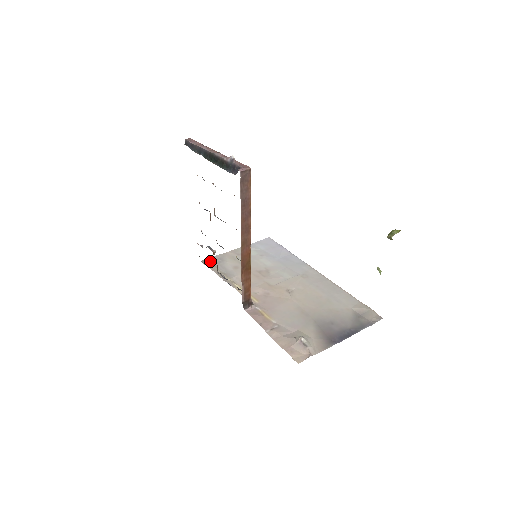
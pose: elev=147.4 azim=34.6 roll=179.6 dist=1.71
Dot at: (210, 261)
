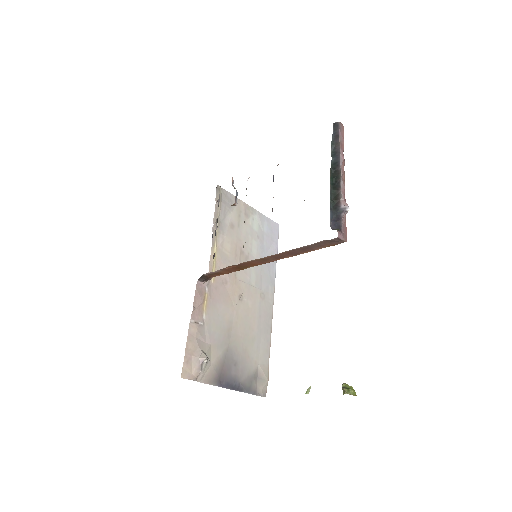
Dot at: (223, 194)
